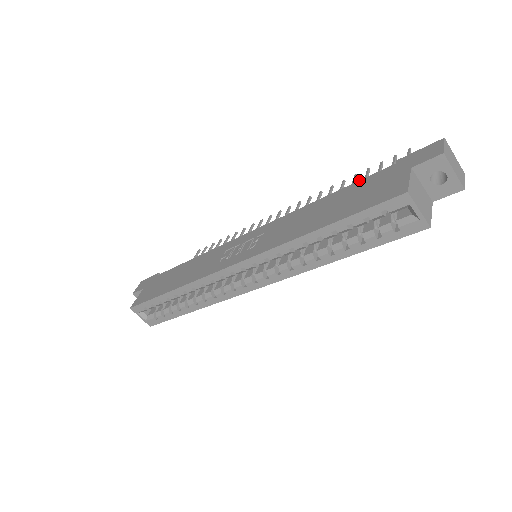
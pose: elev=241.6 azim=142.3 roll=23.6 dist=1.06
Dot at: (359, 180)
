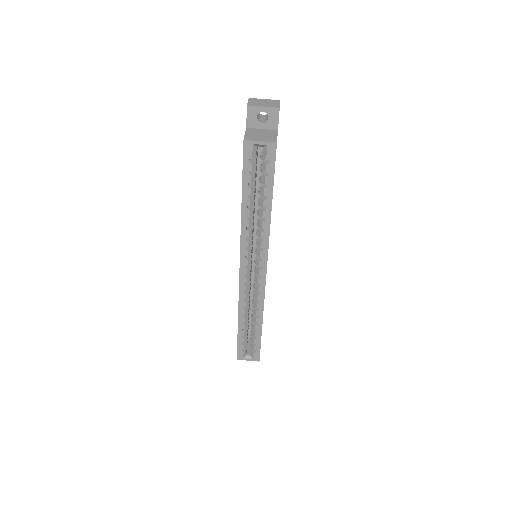
Dot at: occluded
